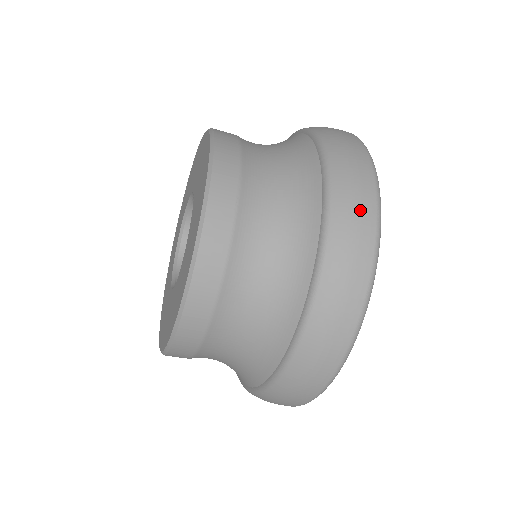
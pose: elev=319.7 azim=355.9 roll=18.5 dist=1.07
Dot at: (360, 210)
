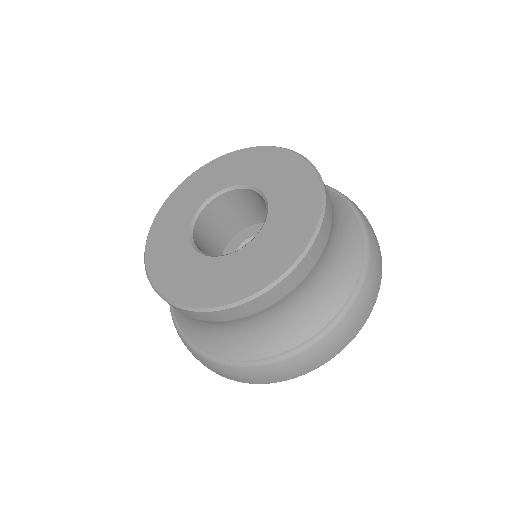
Dot at: (312, 363)
